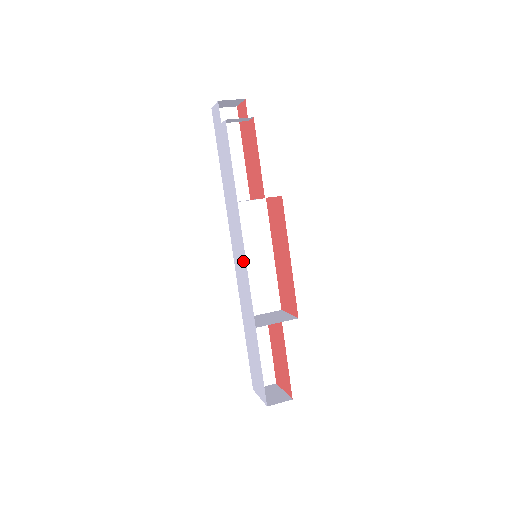
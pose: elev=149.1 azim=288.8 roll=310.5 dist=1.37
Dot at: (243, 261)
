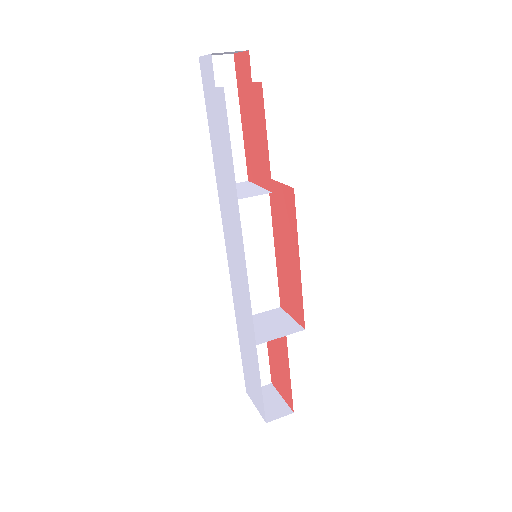
Dot at: (242, 268)
